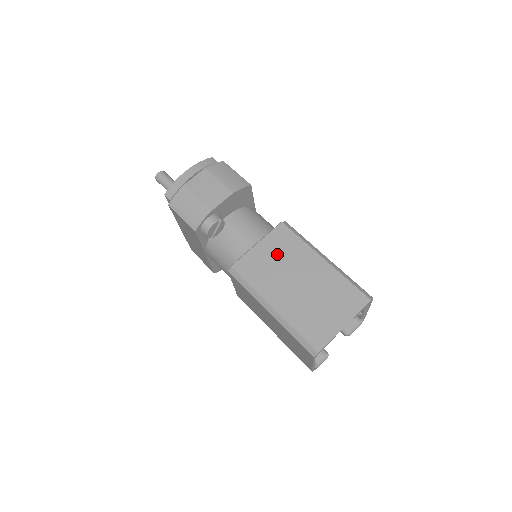
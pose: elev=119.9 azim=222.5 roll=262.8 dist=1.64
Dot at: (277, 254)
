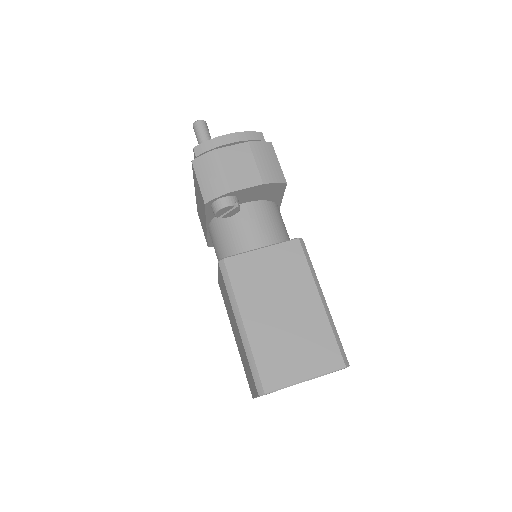
Dot at: (276, 270)
